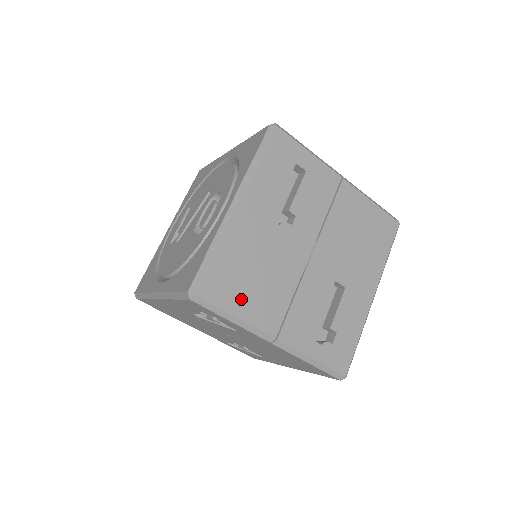
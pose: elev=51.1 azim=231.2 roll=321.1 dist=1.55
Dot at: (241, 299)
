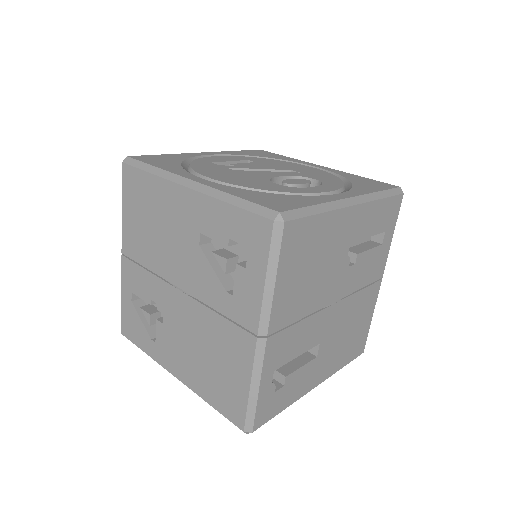
Dot at: (290, 272)
